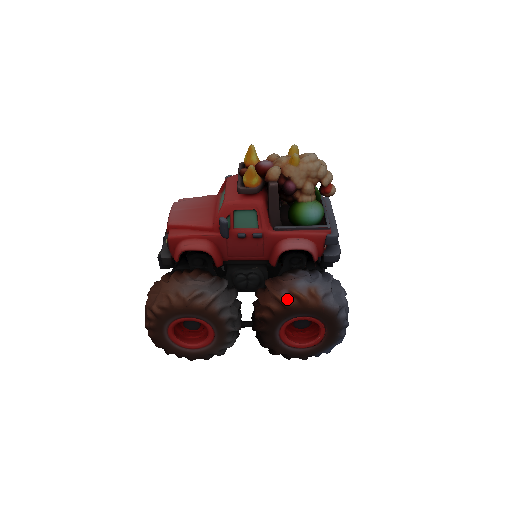
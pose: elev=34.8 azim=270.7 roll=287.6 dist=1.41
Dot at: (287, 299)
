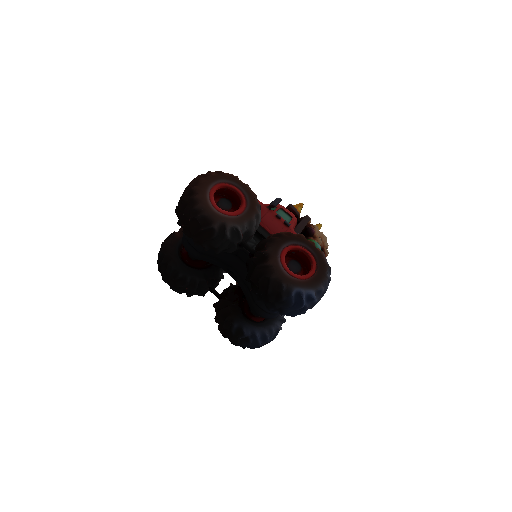
Dot at: occluded
